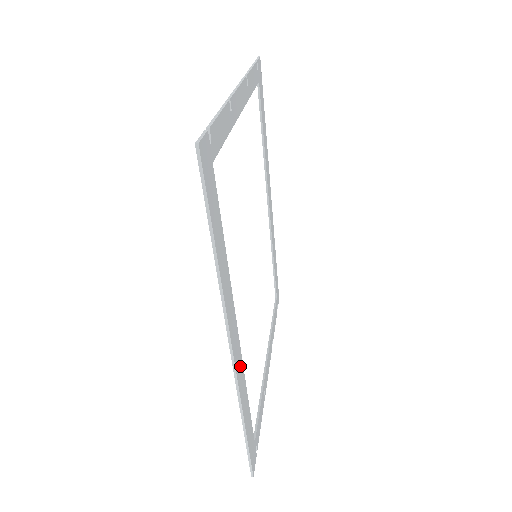
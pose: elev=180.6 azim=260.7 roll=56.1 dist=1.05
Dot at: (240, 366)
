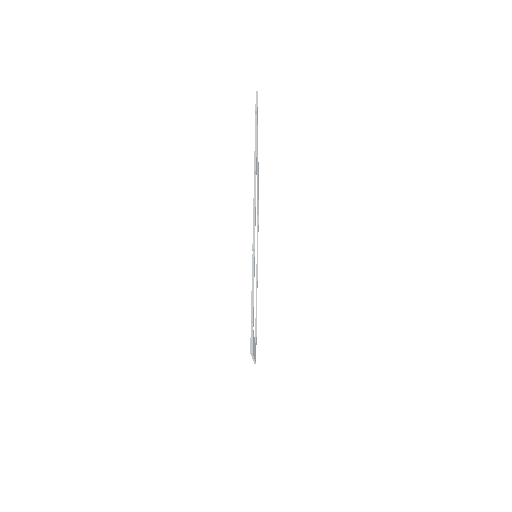
Dot at: occluded
